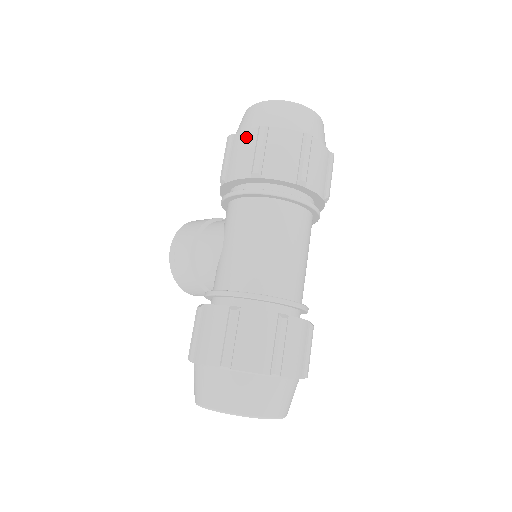
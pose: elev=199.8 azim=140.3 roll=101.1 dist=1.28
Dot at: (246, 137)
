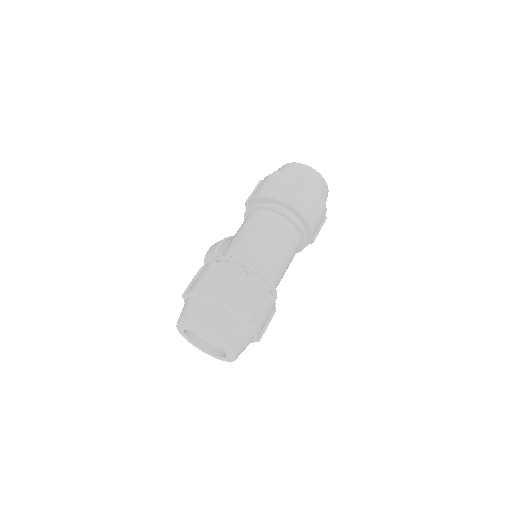
Dot at: (266, 179)
